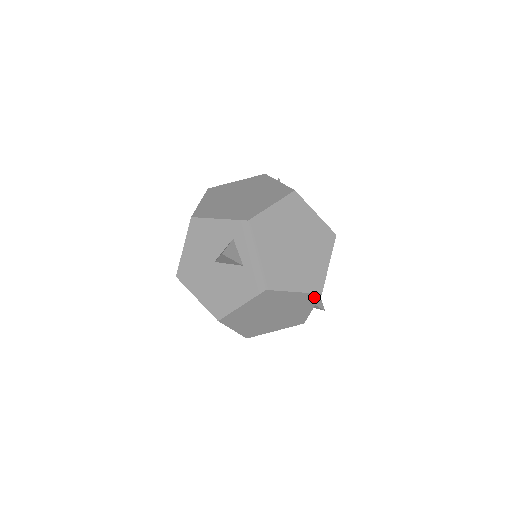
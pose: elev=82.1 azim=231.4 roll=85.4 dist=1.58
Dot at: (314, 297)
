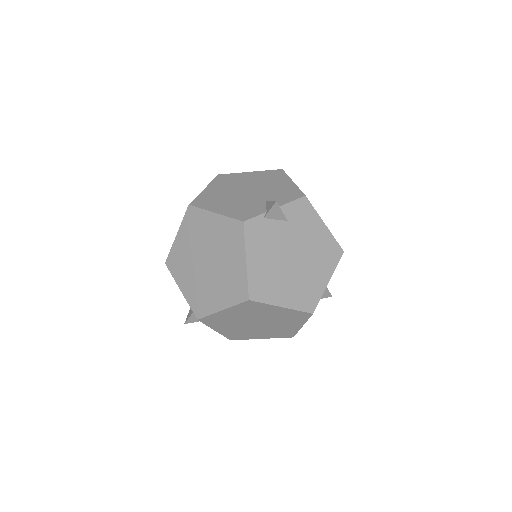
Dot at: occluded
